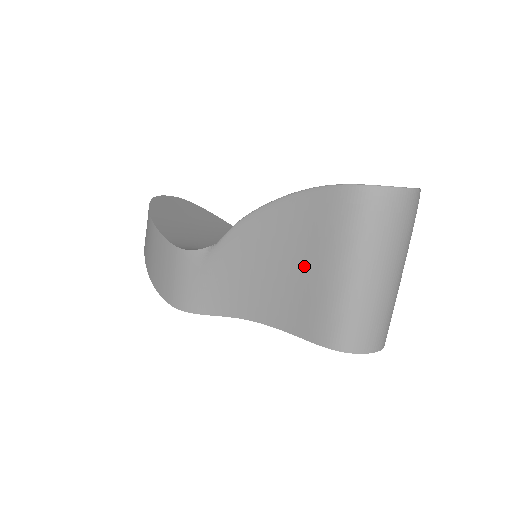
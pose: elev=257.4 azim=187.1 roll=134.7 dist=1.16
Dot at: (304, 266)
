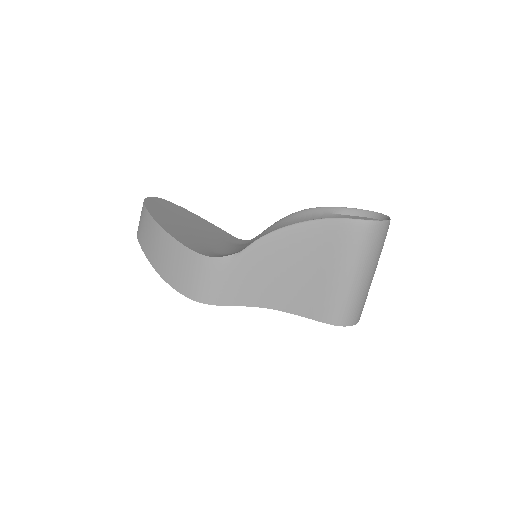
Dot at: (317, 271)
